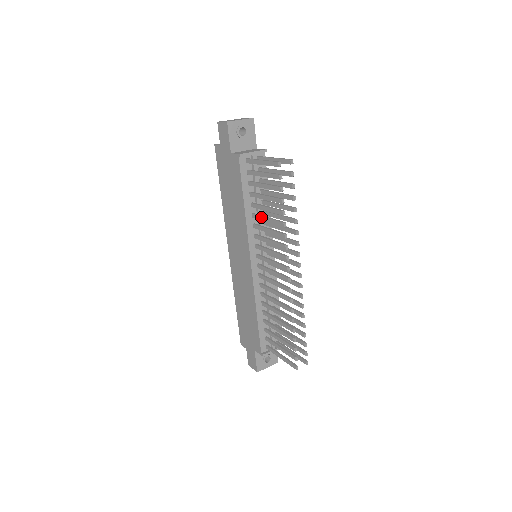
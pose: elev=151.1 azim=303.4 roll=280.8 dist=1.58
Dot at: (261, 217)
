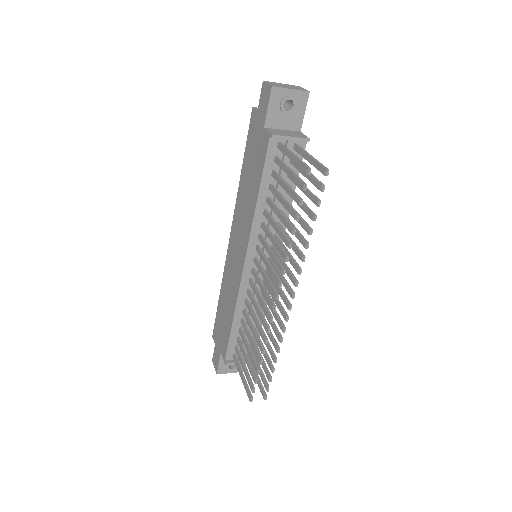
Dot at: (271, 220)
